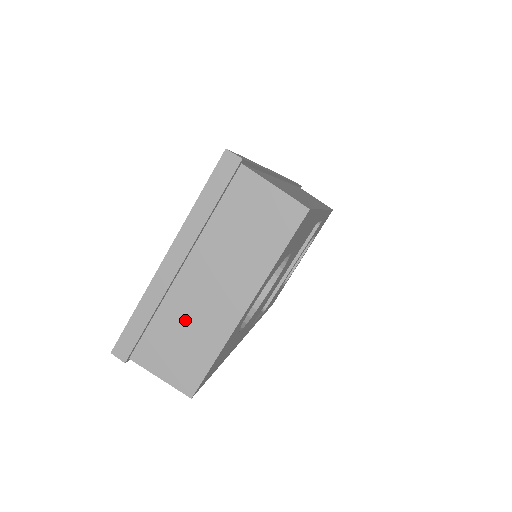
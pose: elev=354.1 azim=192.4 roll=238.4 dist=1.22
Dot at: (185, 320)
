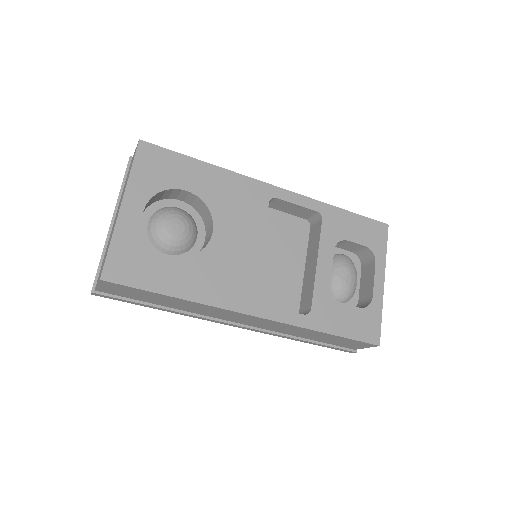
Dot at: occluded
